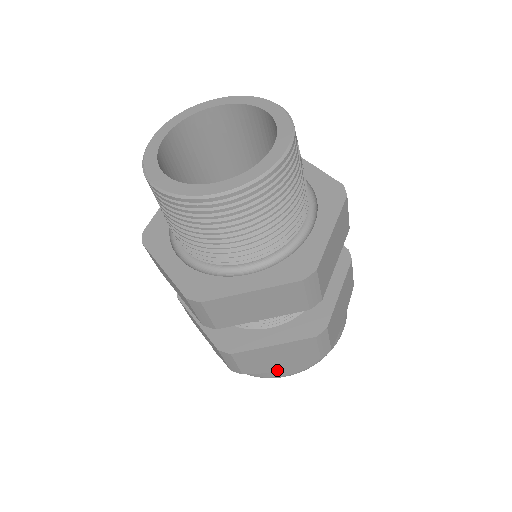
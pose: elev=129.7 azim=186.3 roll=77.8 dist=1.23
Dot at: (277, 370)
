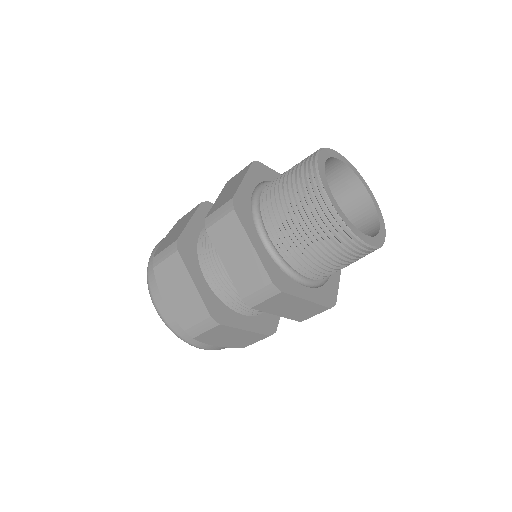
Dot at: (213, 344)
